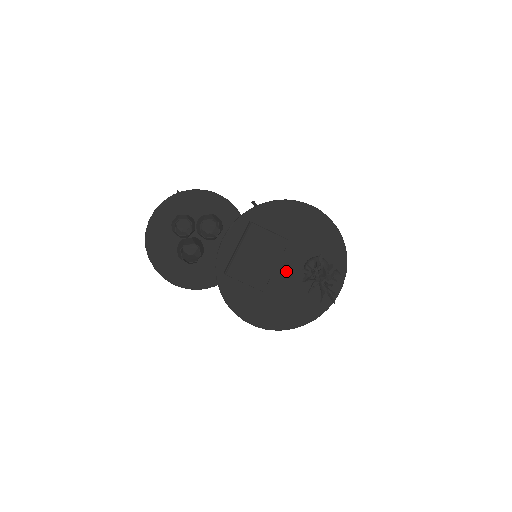
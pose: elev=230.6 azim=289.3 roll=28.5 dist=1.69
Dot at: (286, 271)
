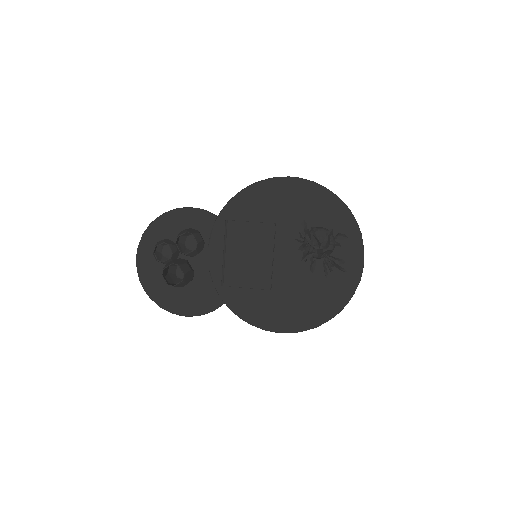
Dot at: (289, 259)
